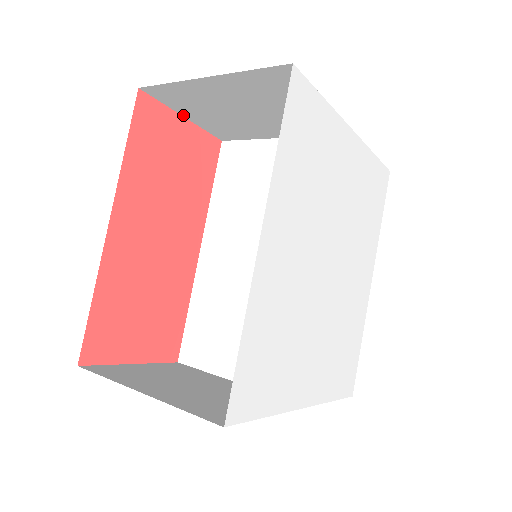
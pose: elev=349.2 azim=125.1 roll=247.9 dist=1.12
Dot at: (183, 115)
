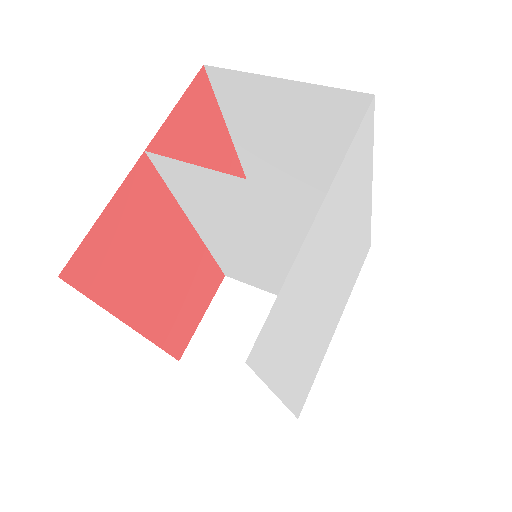
Dot at: (102, 215)
